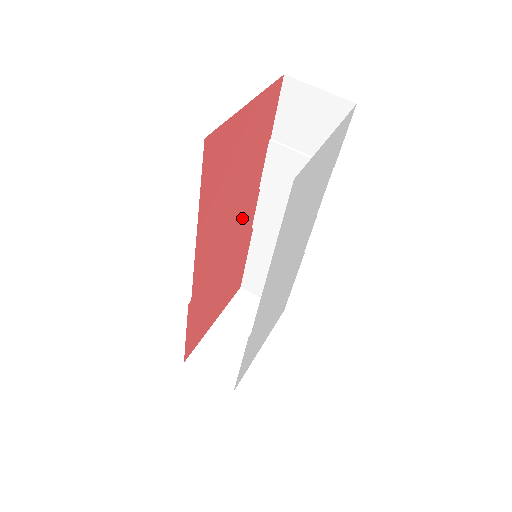
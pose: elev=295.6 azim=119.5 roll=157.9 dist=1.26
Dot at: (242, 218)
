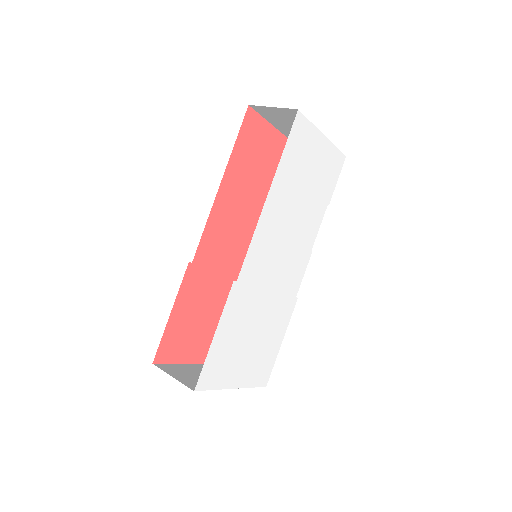
Dot at: occluded
